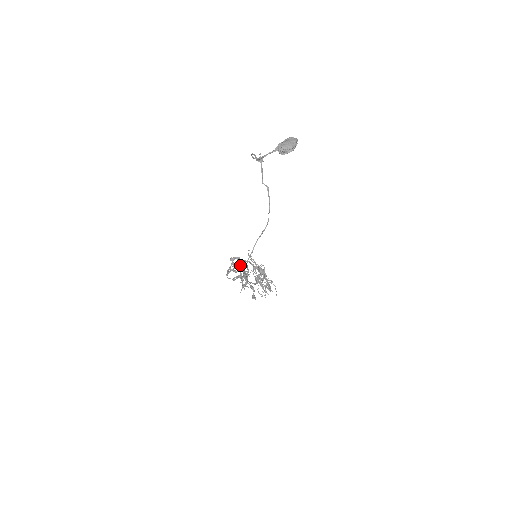
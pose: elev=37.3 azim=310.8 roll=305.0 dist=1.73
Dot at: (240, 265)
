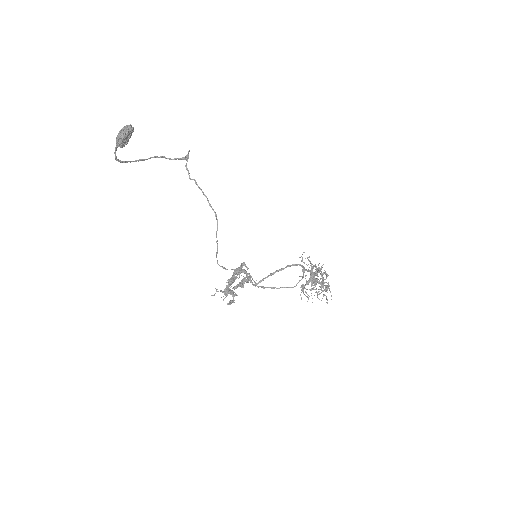
Dot at: (238, 271)
